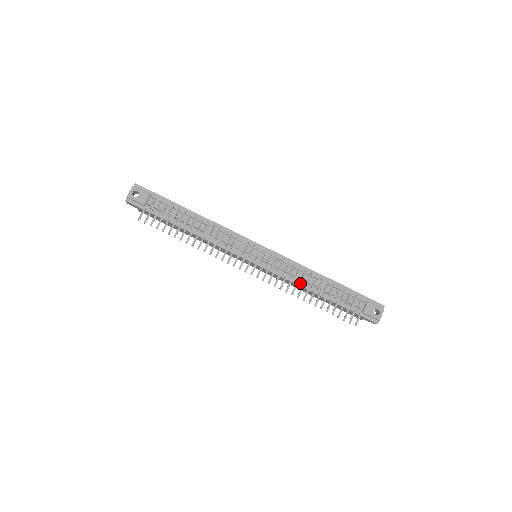
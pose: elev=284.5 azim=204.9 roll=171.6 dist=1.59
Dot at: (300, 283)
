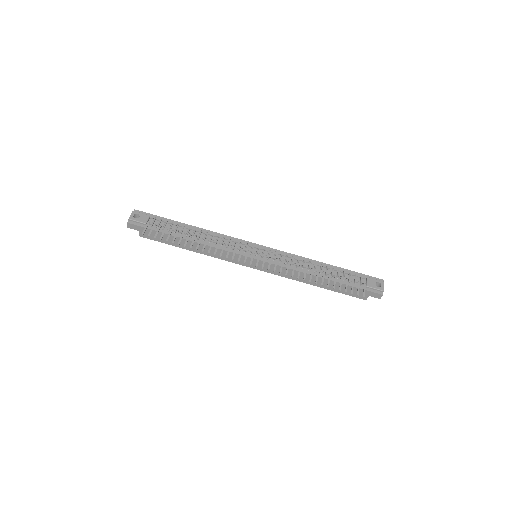
Dot at: (302, 270)
